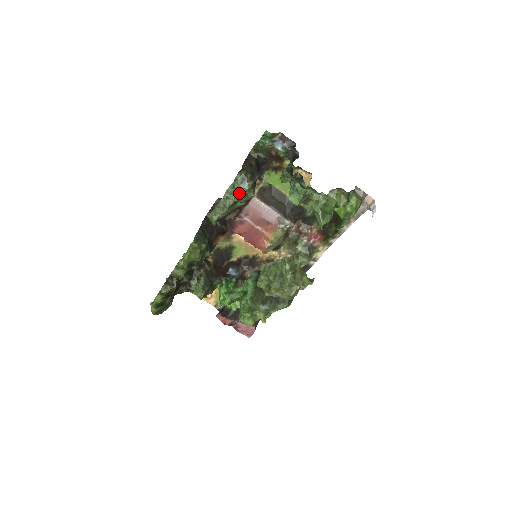
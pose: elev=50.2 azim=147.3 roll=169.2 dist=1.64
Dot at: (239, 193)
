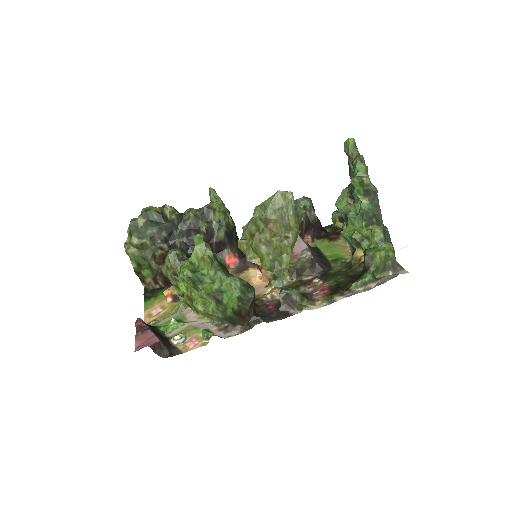
Dot at: occluded
